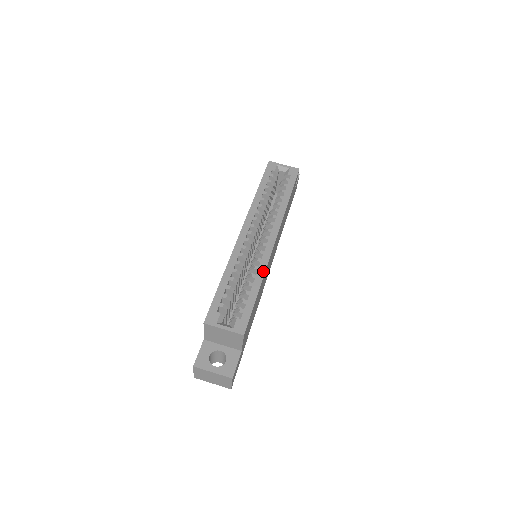
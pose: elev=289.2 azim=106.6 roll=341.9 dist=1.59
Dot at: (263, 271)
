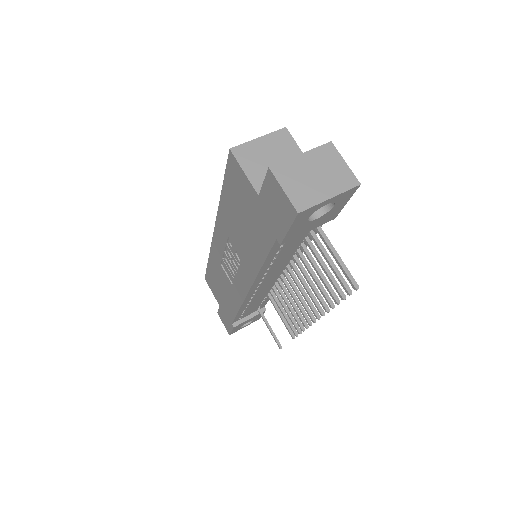
Dot at: occluded
